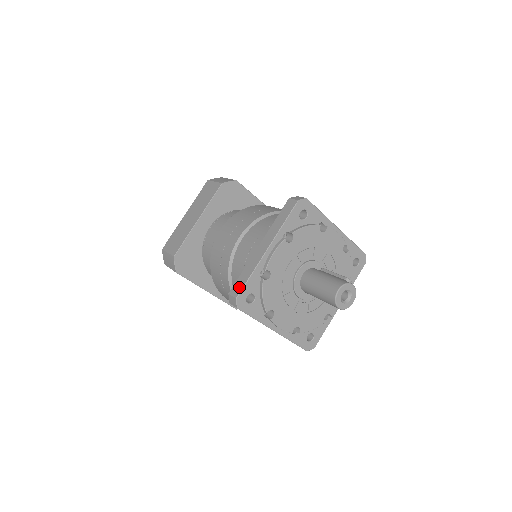
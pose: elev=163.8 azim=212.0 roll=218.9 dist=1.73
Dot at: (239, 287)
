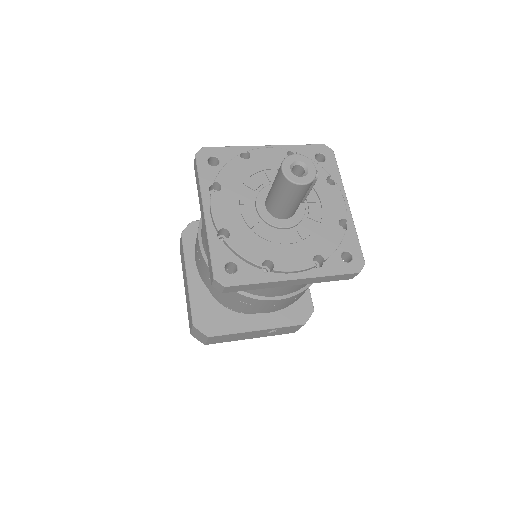
Dot at: occluded
